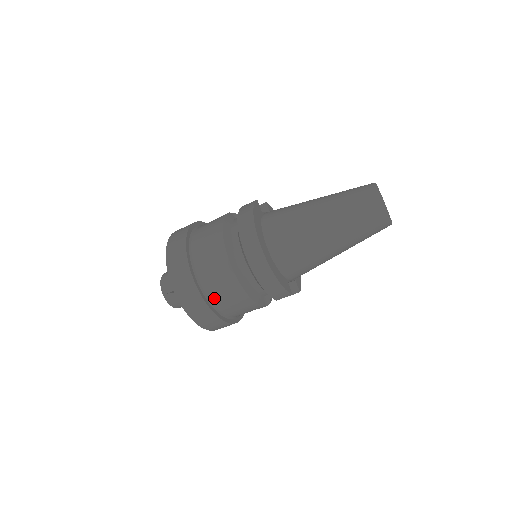
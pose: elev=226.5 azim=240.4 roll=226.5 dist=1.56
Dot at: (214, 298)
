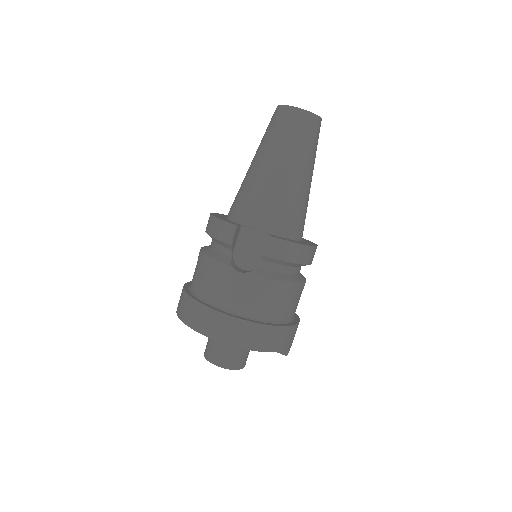
Dot at: (193, 284)
